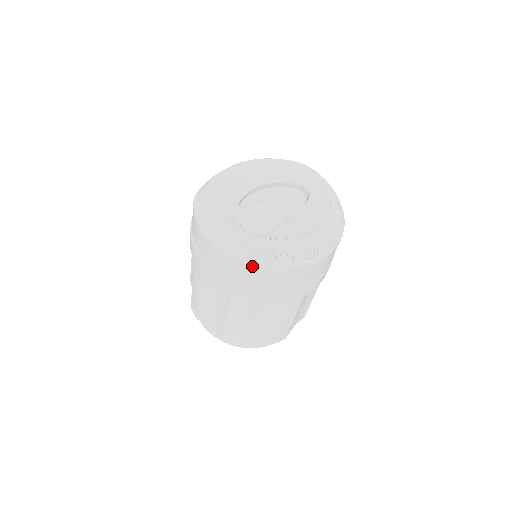
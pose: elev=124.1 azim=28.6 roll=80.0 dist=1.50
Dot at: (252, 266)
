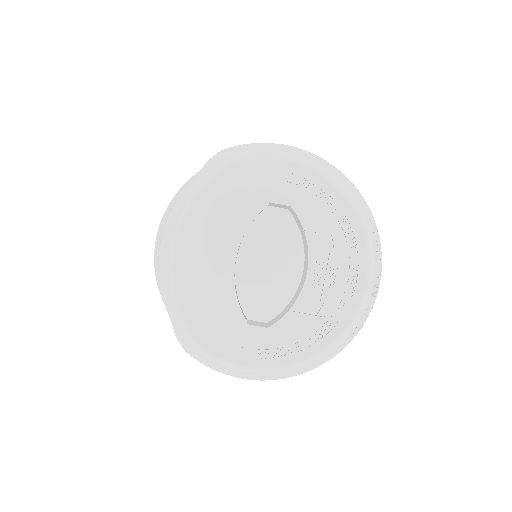
Dot at: (333, 356)
